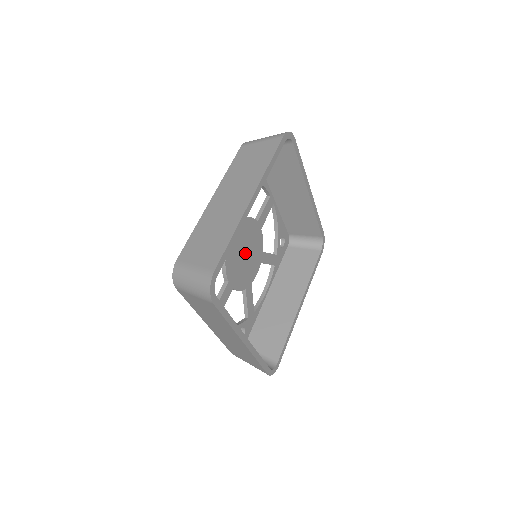
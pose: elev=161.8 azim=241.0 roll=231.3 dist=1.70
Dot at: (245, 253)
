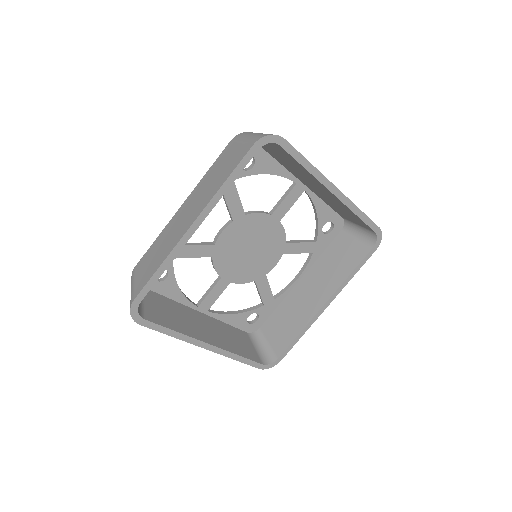
Dot at: (249, 248)
